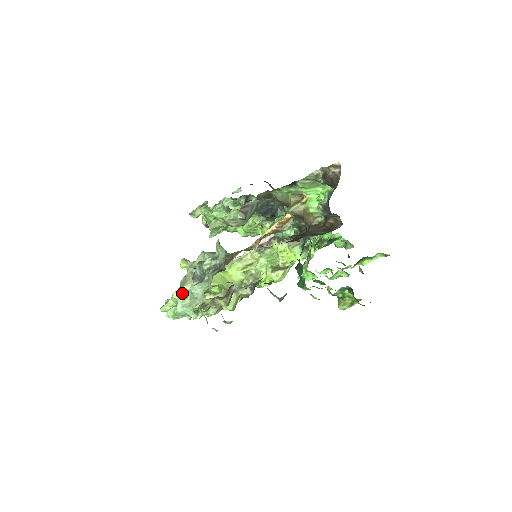
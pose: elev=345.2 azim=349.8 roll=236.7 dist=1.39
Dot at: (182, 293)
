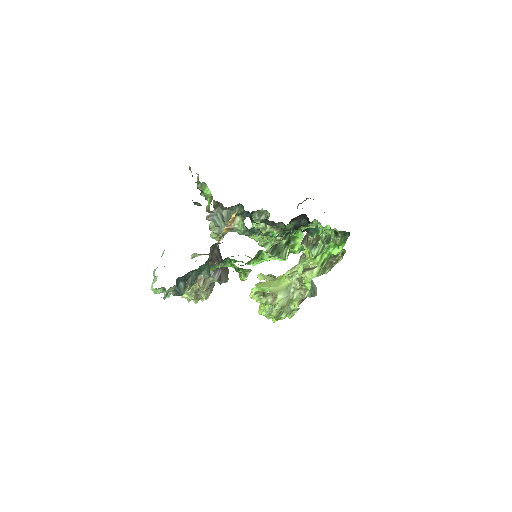
Dot at: (156, 277)
